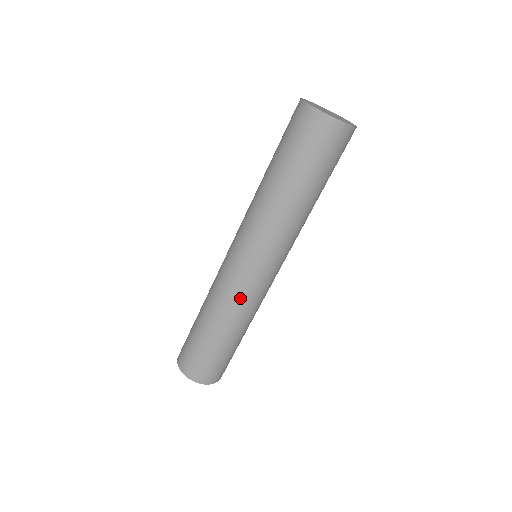
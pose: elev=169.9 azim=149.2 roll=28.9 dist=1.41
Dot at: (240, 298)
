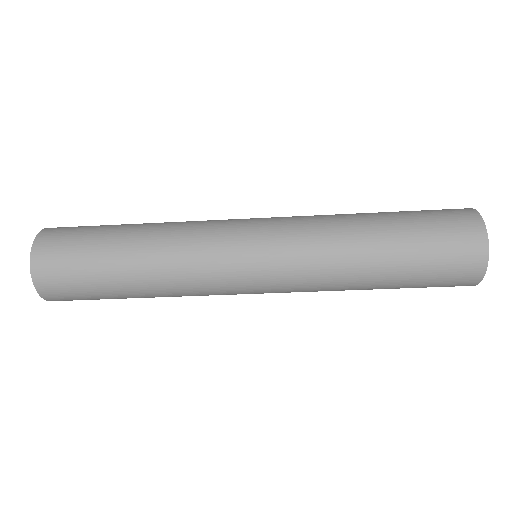
Dot at: (206, 294)
